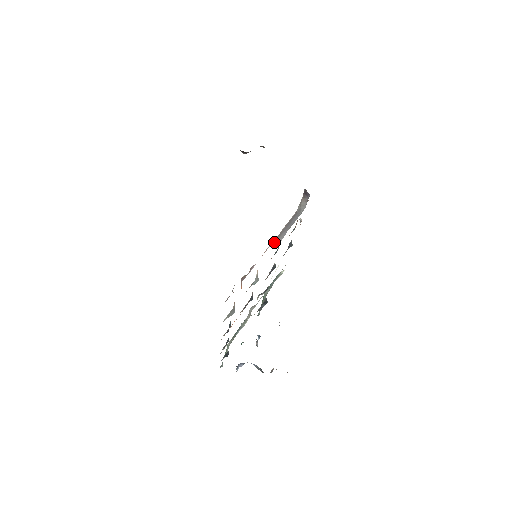
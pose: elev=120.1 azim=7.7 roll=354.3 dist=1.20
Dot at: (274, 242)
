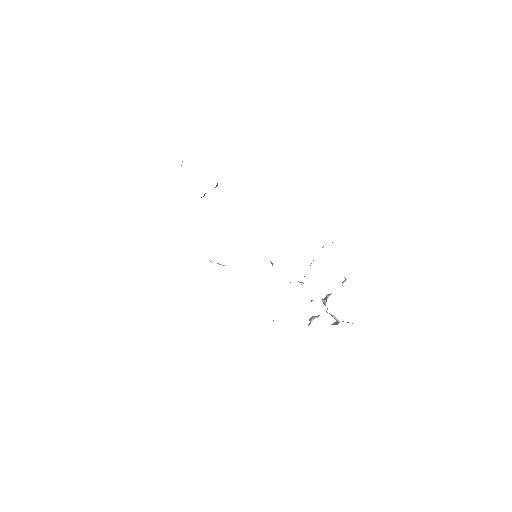
Dot at: occluded
